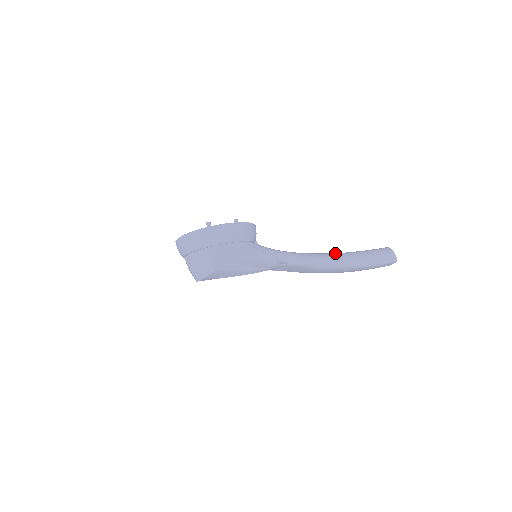
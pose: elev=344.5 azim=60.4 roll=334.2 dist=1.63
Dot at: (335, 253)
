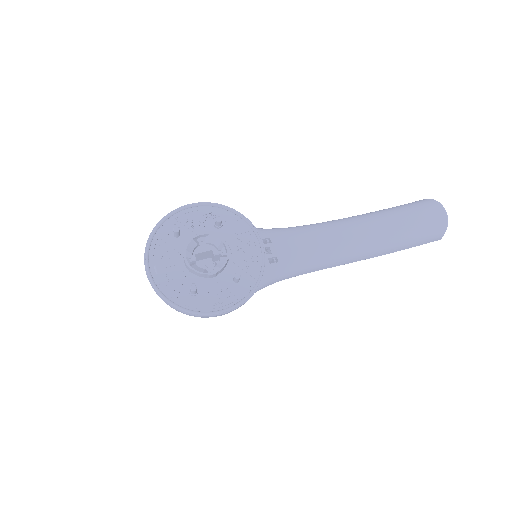
Dot at: (366, 243)
